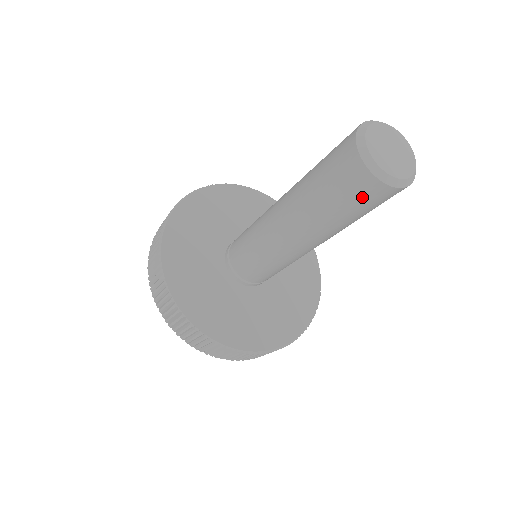
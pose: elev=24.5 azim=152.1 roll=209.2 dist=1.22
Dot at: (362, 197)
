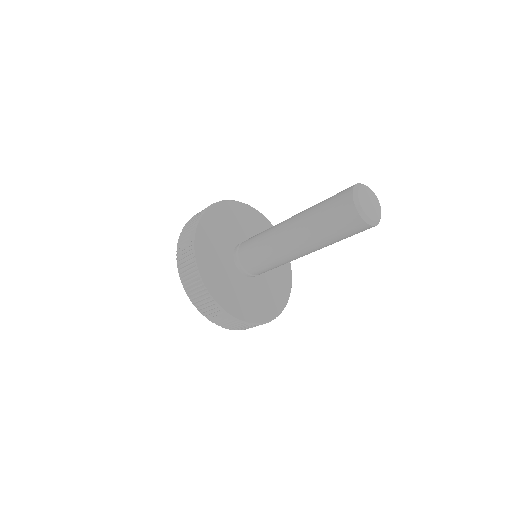
Dot at: (347, 224)
